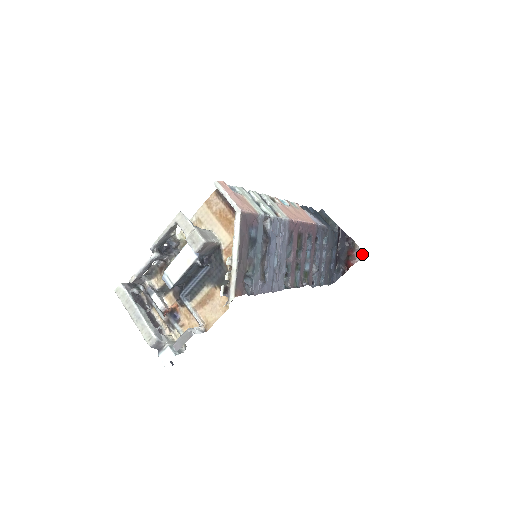
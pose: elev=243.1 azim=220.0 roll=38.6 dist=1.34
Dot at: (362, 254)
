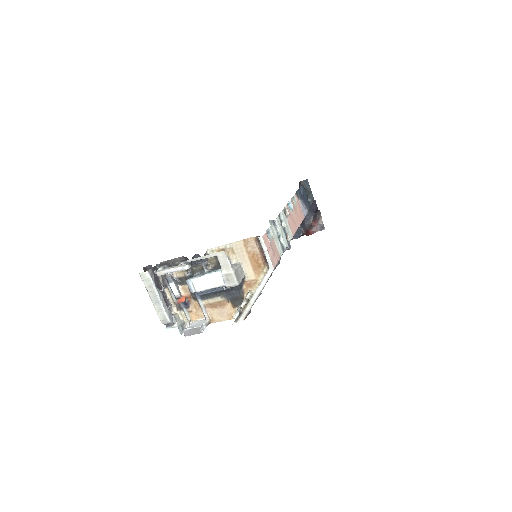
Dot at: (323, 228)
